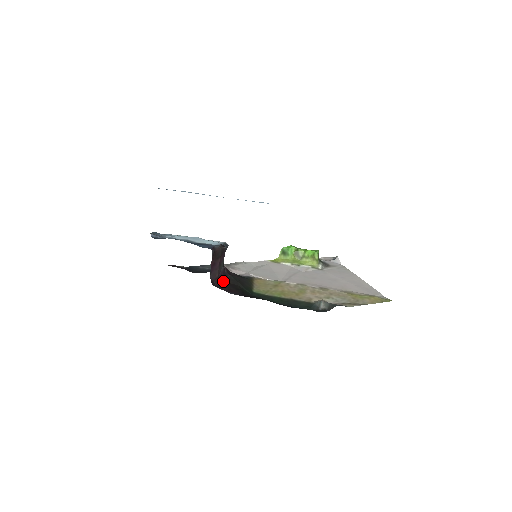
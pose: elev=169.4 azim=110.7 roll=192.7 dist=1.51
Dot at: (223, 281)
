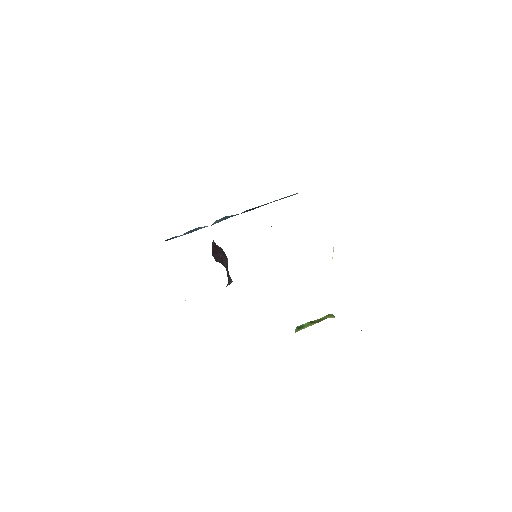
Dot at: occluded
